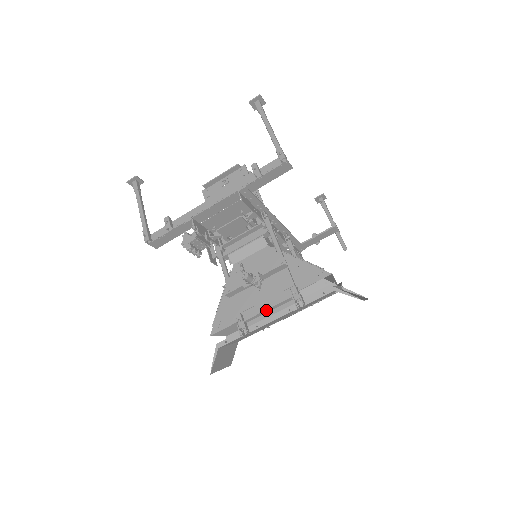
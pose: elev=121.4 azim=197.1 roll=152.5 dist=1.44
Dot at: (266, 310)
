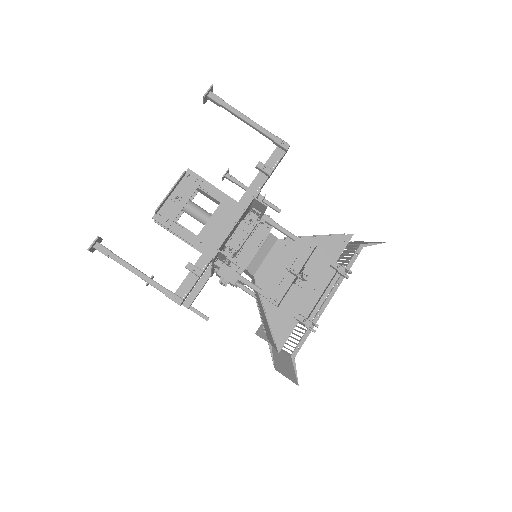
Dot at: (322, 296)
